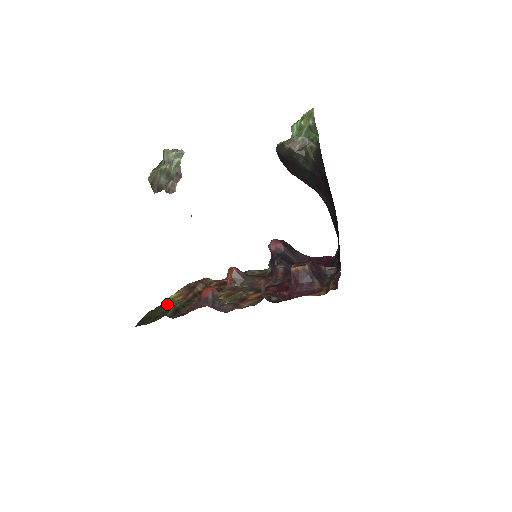
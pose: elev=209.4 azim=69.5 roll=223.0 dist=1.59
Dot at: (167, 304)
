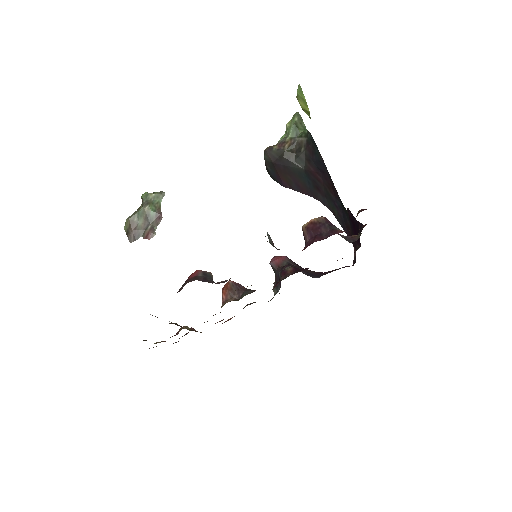
Dot at: occluded
